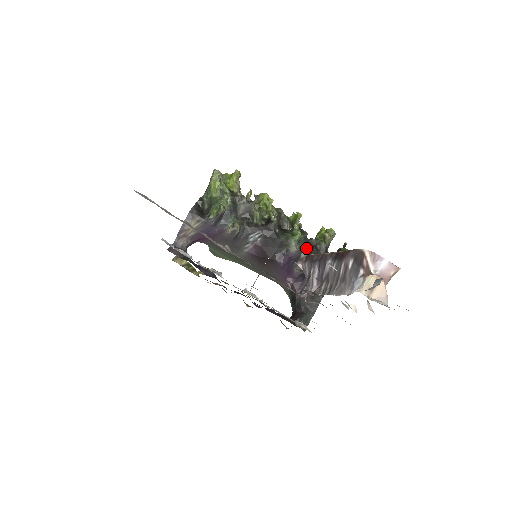
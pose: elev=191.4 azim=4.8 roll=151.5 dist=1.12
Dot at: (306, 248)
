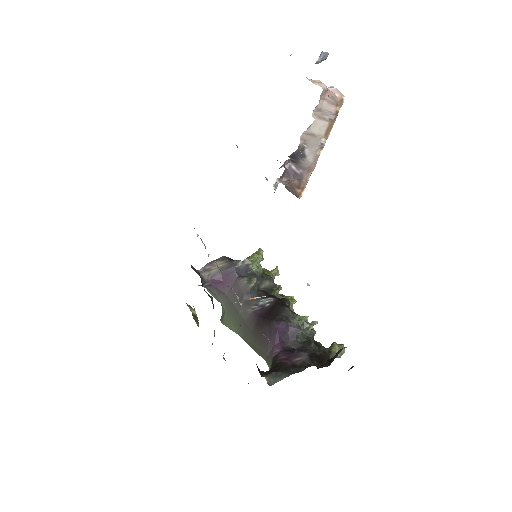
Dot at: (309, 339)
